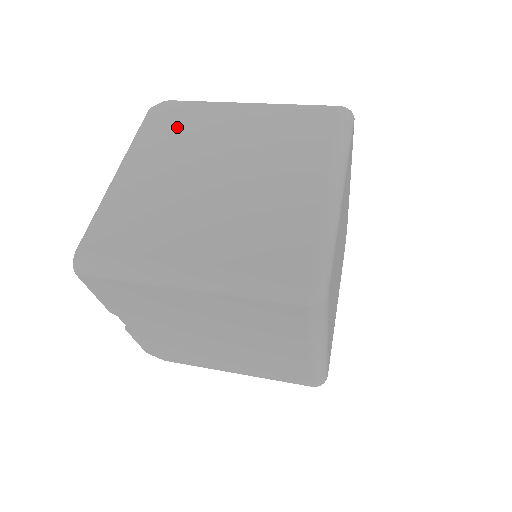
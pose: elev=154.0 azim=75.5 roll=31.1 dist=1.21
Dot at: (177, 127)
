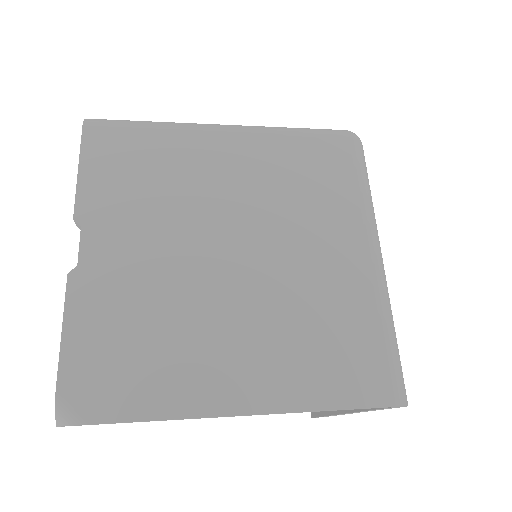
Dot at: occluded
